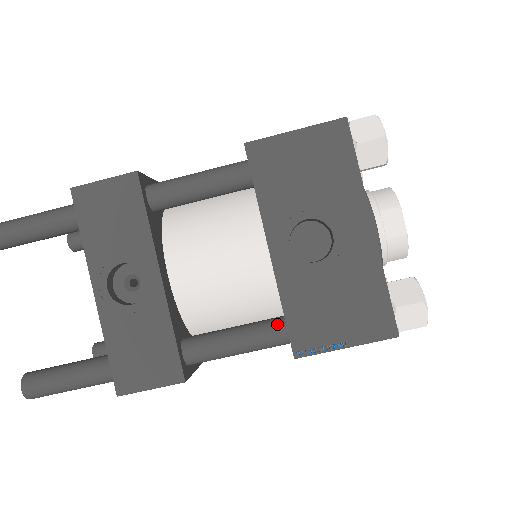
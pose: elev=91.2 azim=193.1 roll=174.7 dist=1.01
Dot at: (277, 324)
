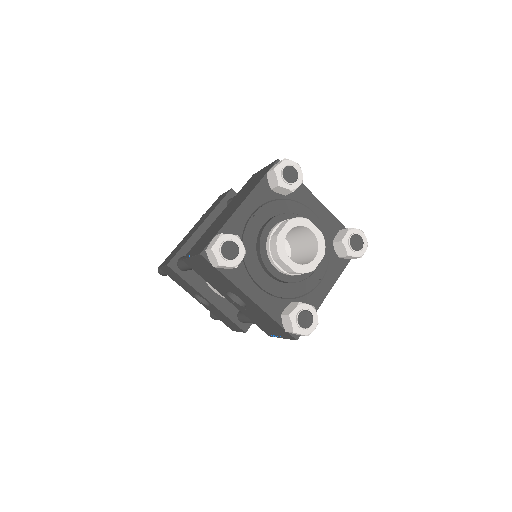
Dot at: occluded
